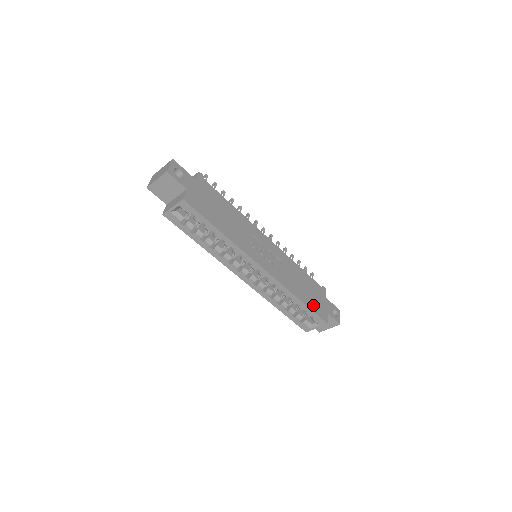
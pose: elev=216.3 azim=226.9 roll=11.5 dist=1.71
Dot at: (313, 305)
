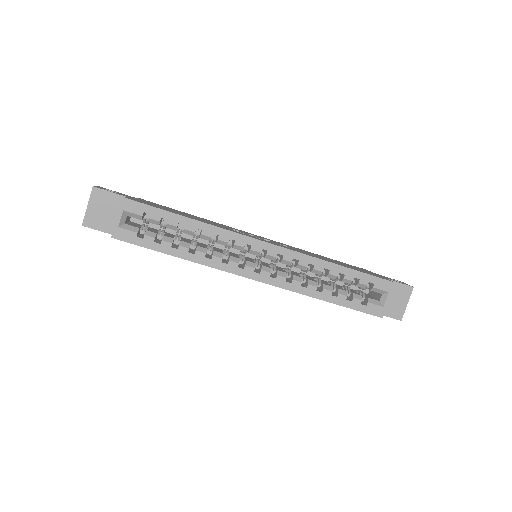
Dot at: (361, 271)
